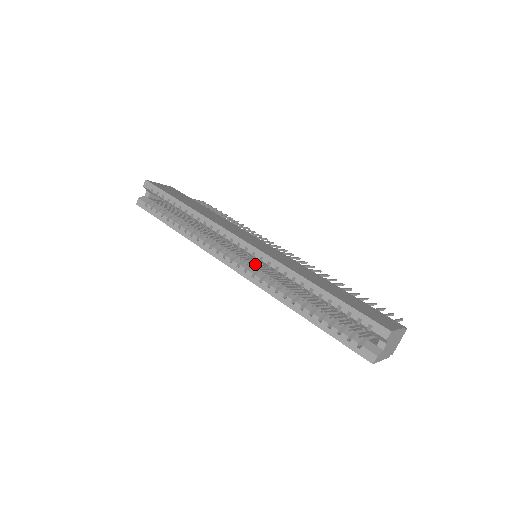
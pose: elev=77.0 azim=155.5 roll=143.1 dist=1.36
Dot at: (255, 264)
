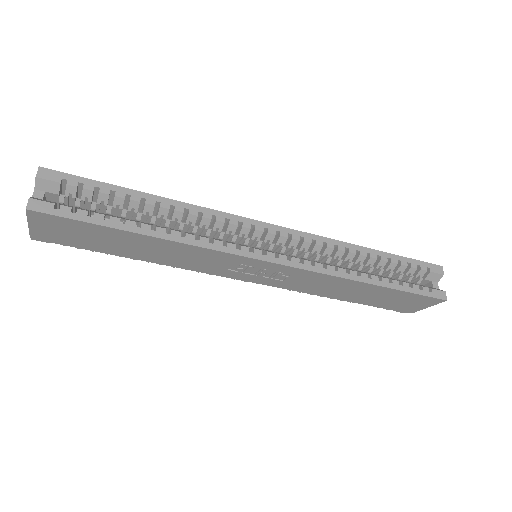
Dot at: occluded
